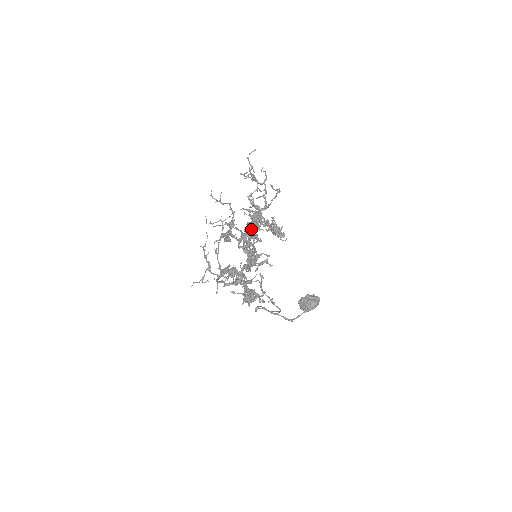
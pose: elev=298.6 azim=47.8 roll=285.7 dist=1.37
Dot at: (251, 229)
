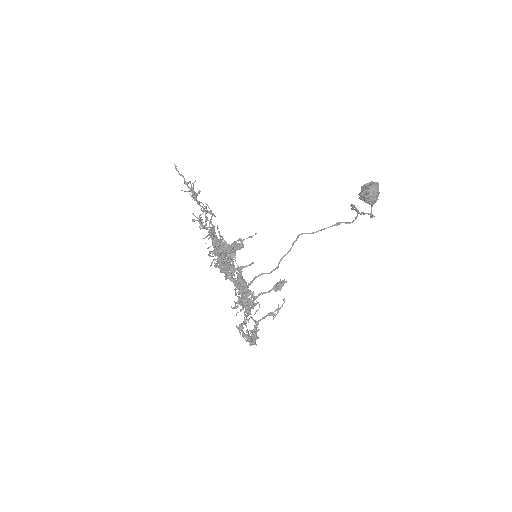
Dot at: (220, 264)
